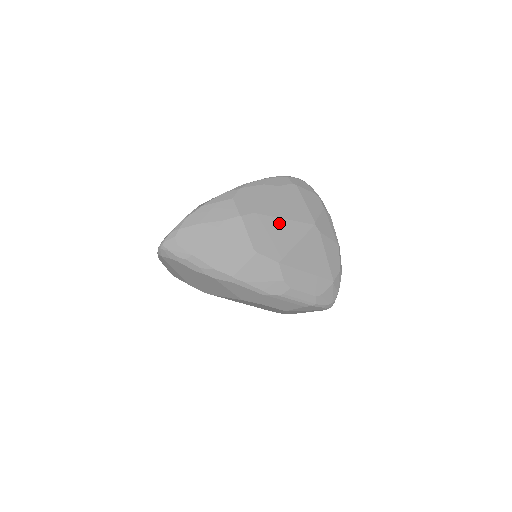
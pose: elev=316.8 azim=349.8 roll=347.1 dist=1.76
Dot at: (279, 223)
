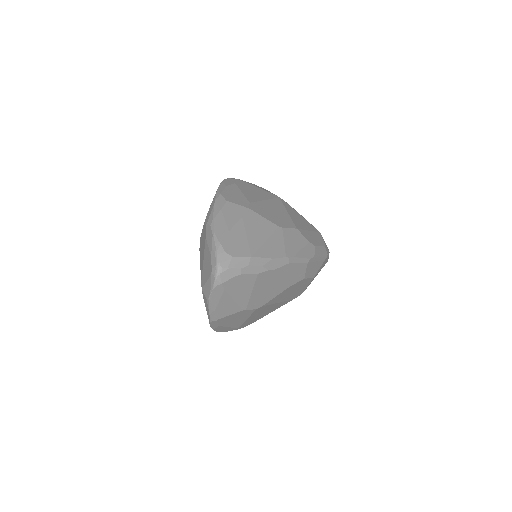
Dot at: (267, 204)
